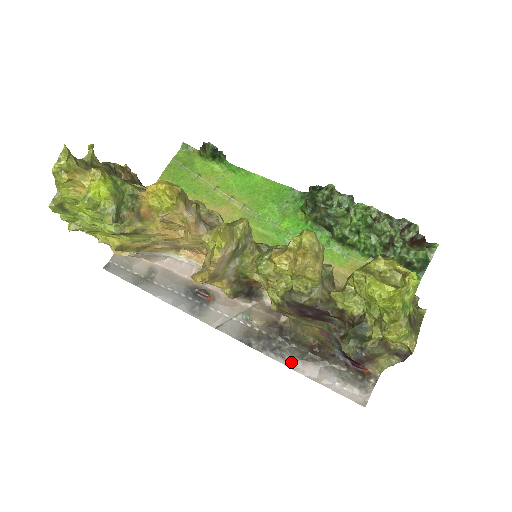
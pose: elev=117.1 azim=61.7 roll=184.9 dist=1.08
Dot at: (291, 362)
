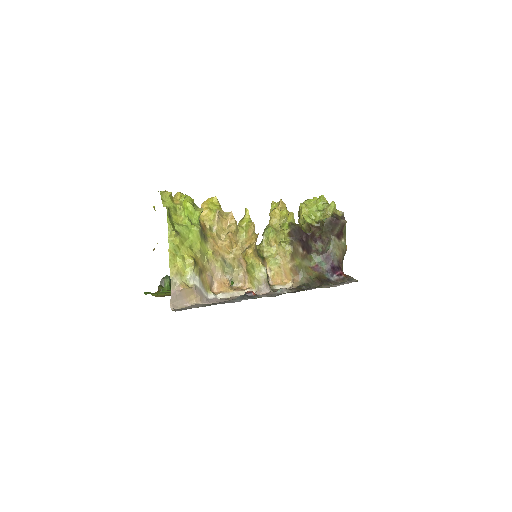
Dot at: (321, 287)
